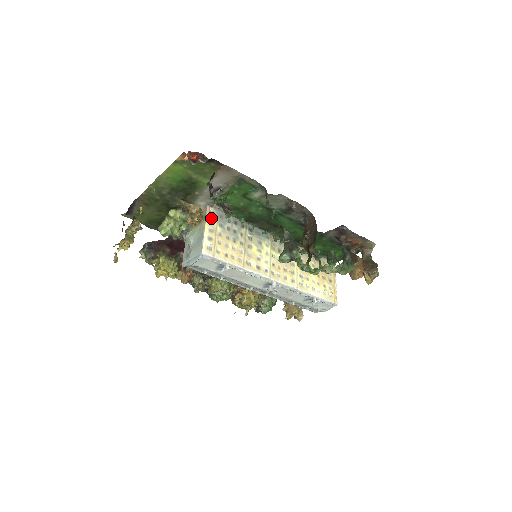
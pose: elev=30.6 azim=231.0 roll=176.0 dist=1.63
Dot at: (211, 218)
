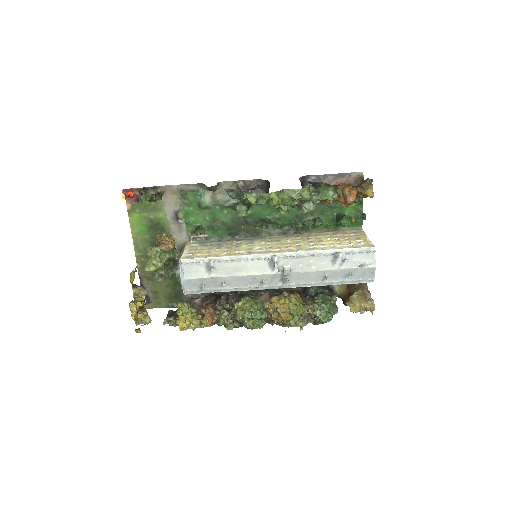
Dot at: (191, 245)
